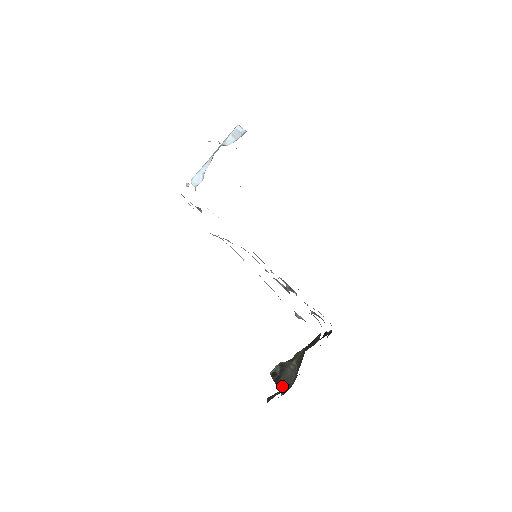
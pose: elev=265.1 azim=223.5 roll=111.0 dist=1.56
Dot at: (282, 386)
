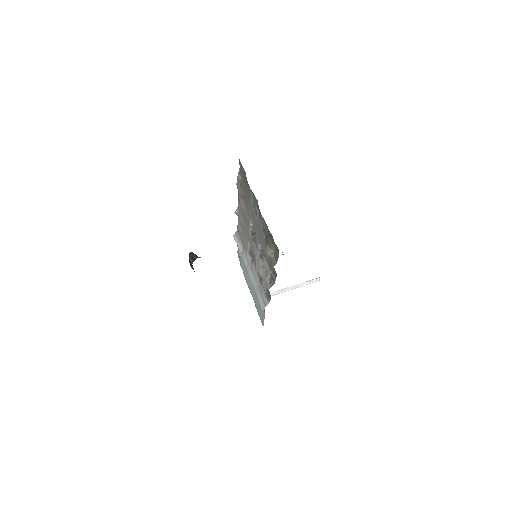
Dot at: occluded
